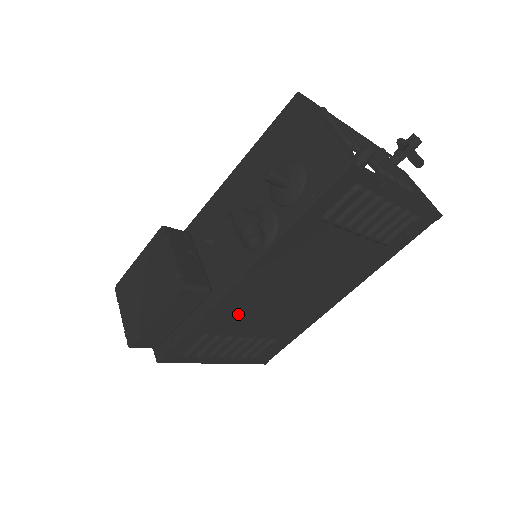
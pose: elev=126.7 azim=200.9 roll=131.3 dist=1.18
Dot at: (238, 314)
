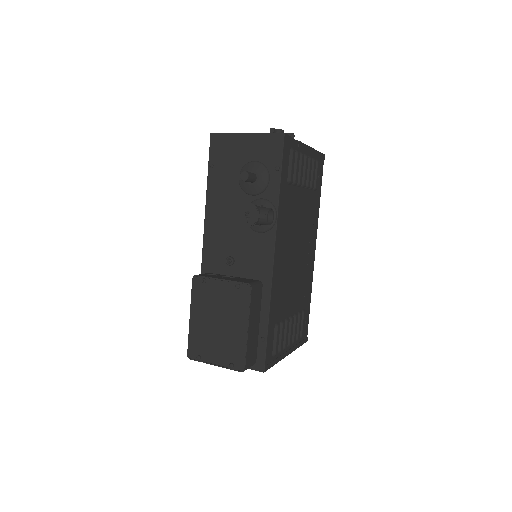
Dot at: (282, 292)
